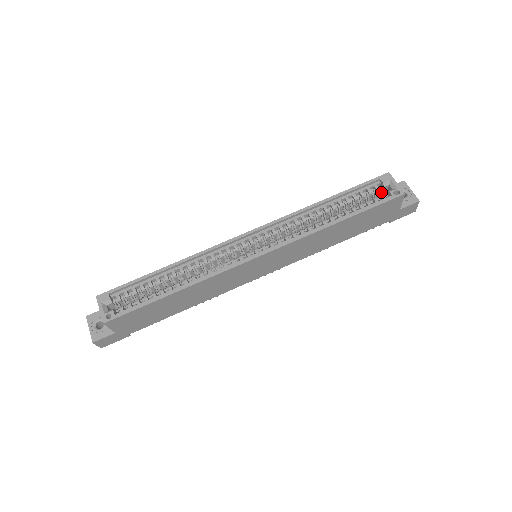
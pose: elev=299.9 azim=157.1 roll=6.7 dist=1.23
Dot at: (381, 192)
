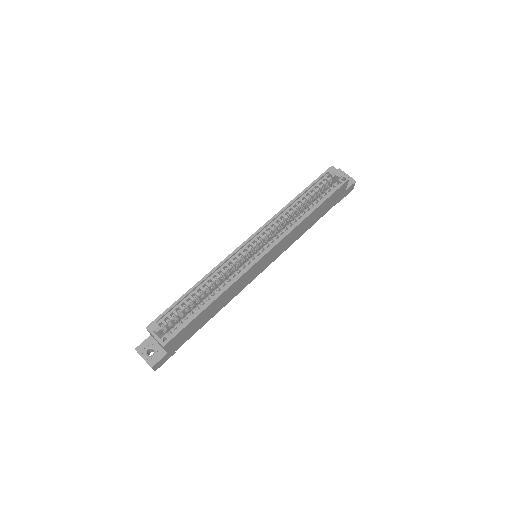
Dot at: (330, 181)
